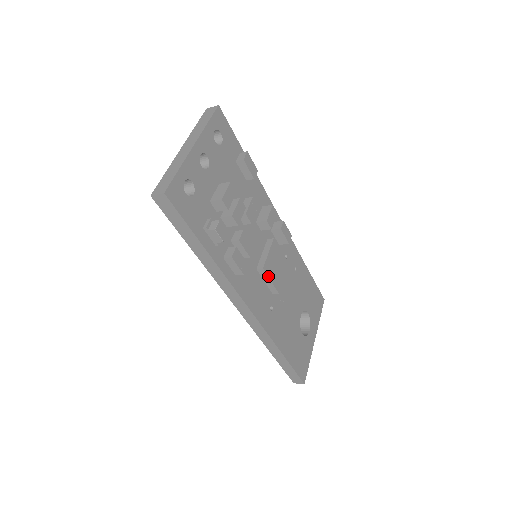
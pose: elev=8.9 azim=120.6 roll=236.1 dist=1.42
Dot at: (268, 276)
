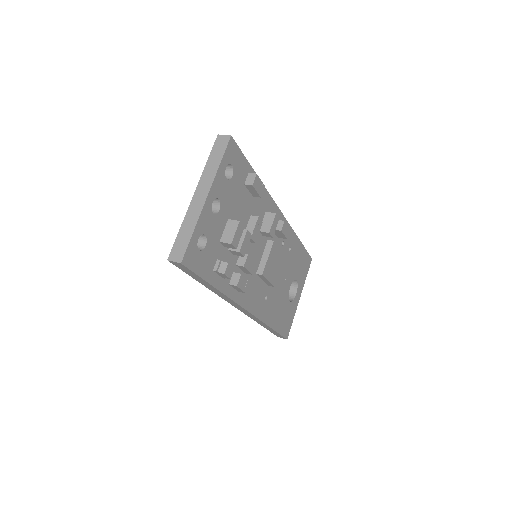
Dot at: (266, 278)
